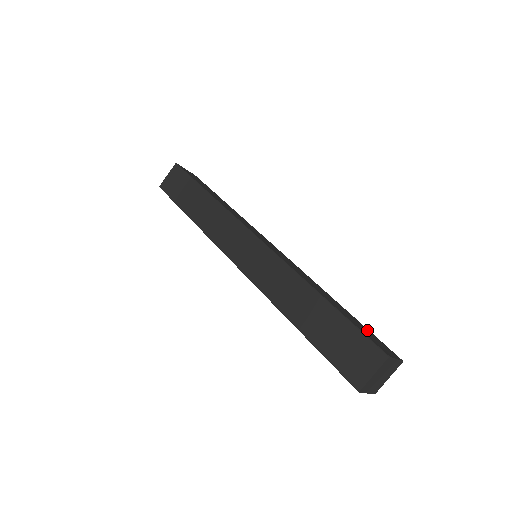
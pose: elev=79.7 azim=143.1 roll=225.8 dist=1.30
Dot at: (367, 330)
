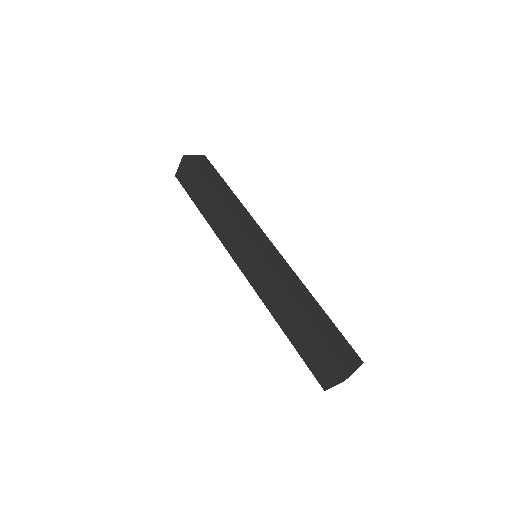
Dot at: (338, 336)
